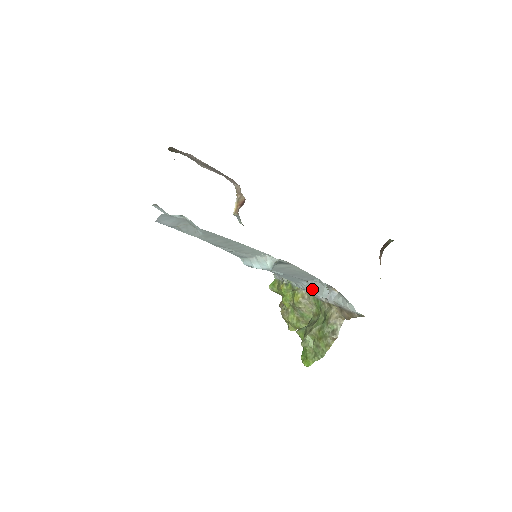
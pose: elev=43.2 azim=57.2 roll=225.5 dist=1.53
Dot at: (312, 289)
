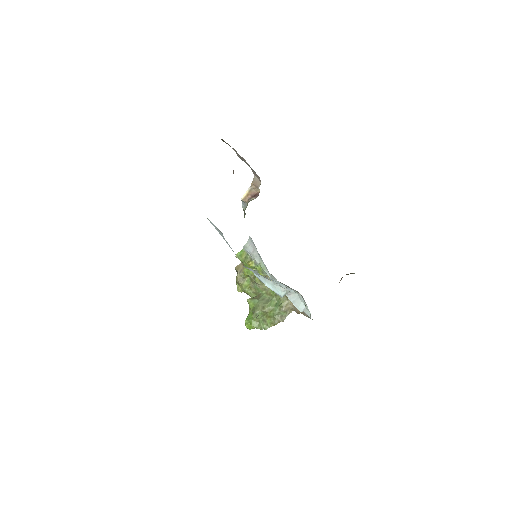
Dot at: (288, 295)
